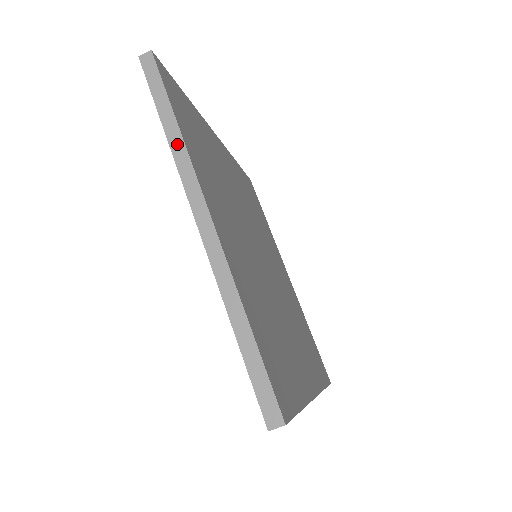
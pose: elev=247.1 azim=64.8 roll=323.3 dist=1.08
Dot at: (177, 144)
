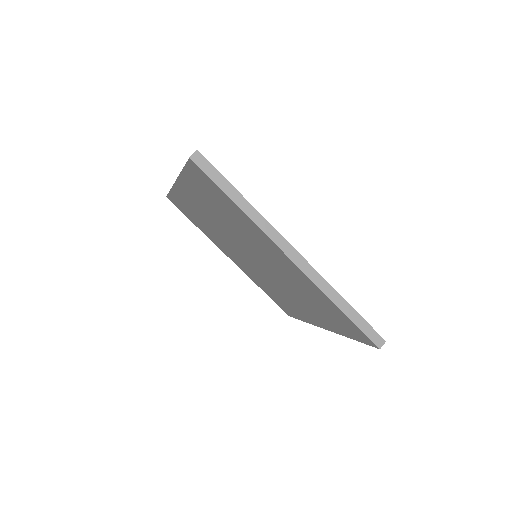
Dot at: occluded
